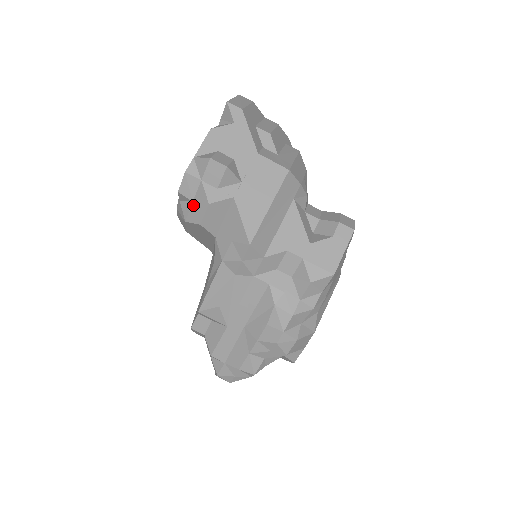
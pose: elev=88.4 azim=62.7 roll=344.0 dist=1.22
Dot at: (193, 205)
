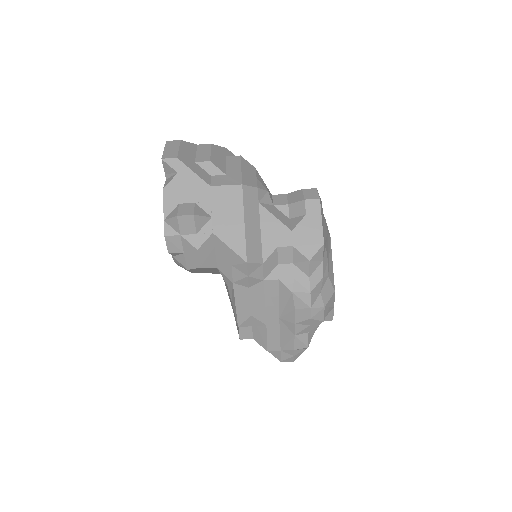
Dot at: (186, 256)
